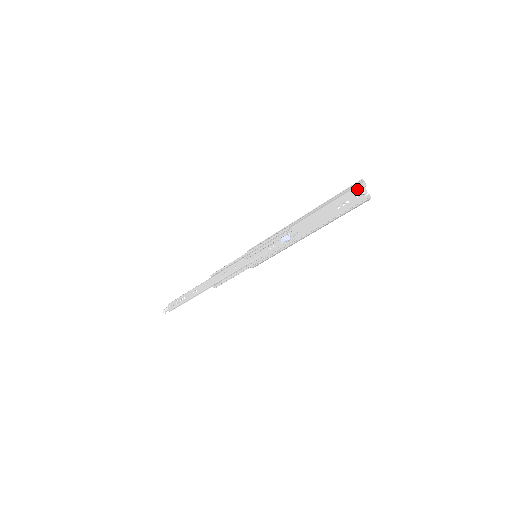
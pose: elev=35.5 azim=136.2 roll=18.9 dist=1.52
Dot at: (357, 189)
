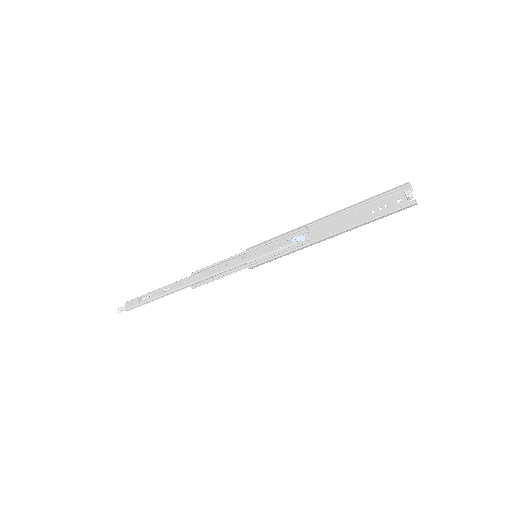
Dot at: (401, 193)
